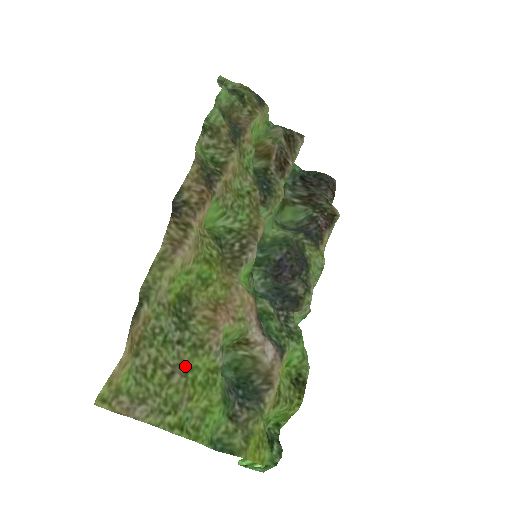
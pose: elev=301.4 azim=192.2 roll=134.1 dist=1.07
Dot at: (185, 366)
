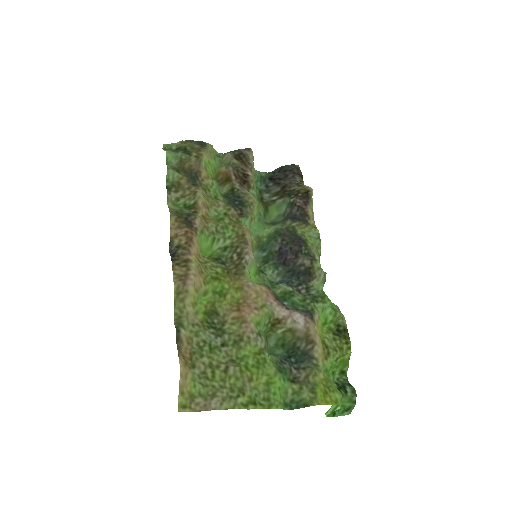
Dot at: (236, 359)
